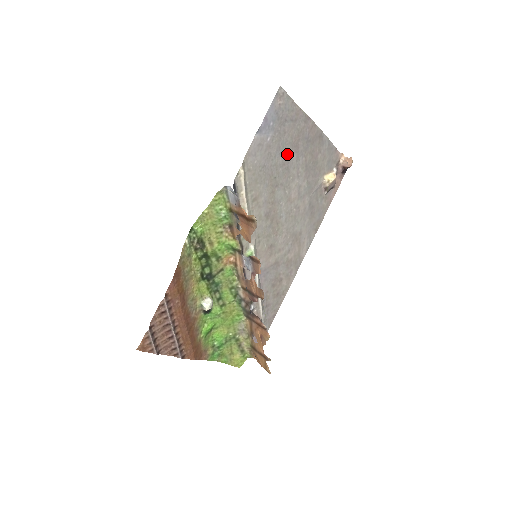
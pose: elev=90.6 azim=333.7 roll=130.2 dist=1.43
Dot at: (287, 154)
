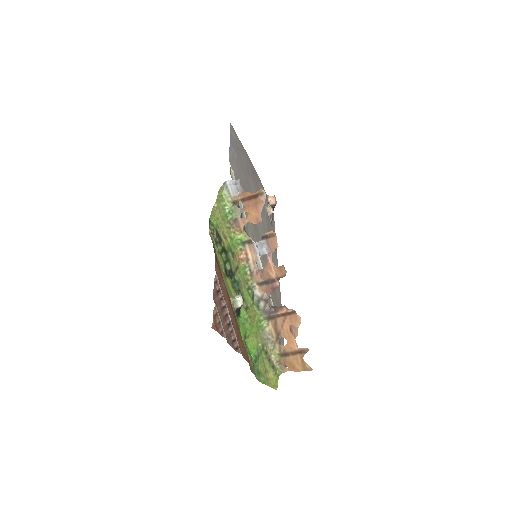
Dot at: (246, 175)
